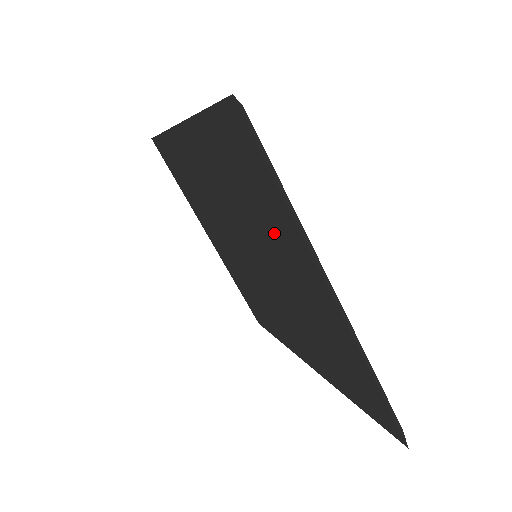
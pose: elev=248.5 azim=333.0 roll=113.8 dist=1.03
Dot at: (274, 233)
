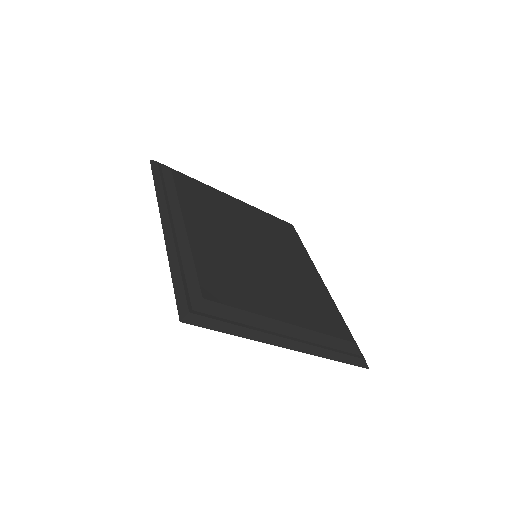
Dot at: occluded
